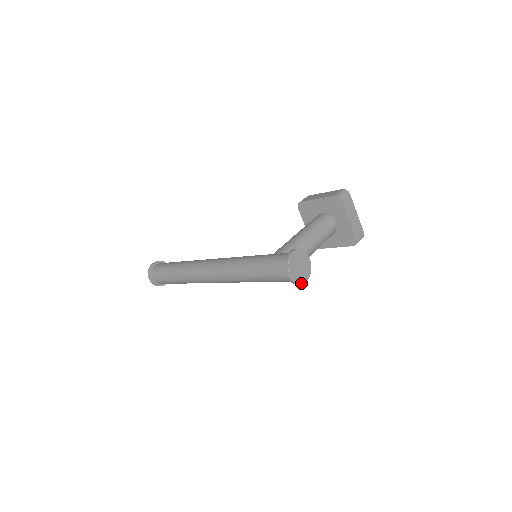
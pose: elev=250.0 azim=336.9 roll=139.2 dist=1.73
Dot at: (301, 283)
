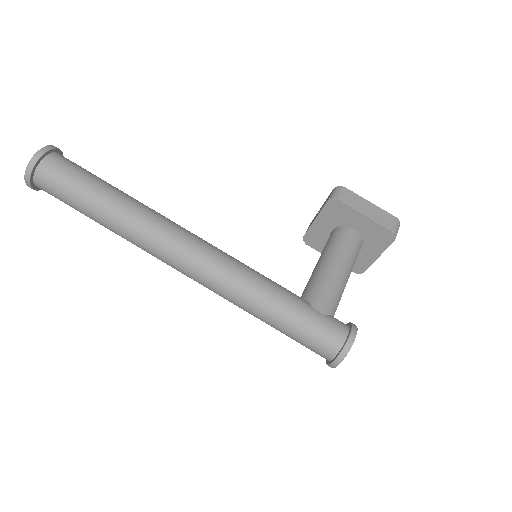
Dot at: occluded
